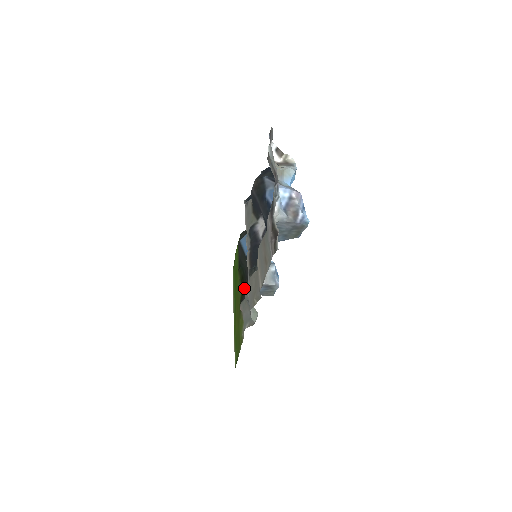
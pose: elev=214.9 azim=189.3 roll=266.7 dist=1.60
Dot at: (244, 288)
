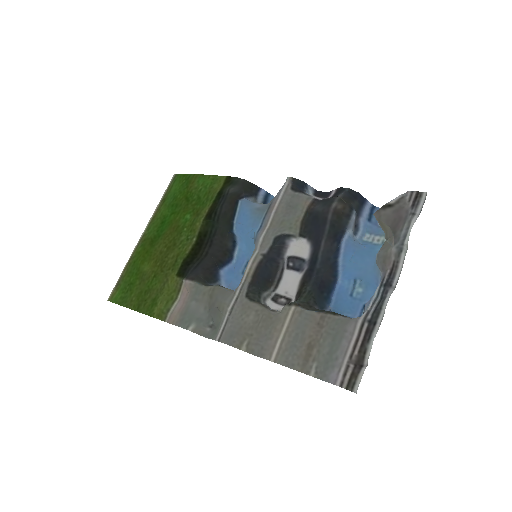
Dot at: (199, 250)
